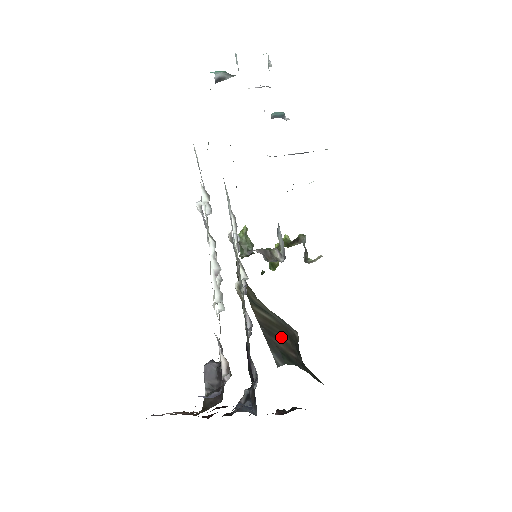
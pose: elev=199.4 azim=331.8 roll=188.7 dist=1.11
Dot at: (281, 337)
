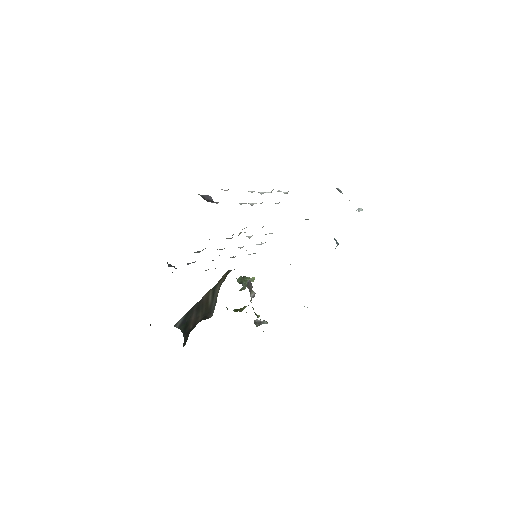
Dot at: (200, 314)
